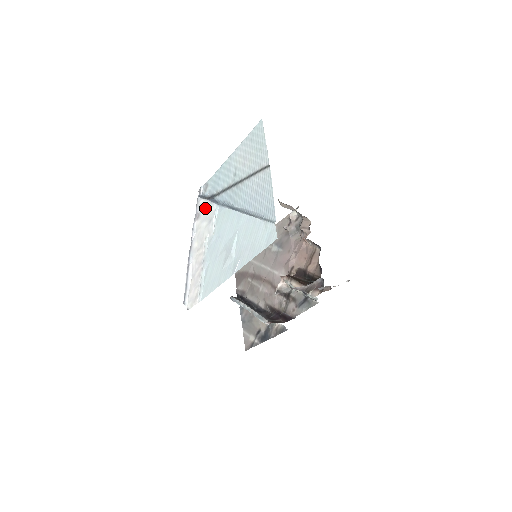
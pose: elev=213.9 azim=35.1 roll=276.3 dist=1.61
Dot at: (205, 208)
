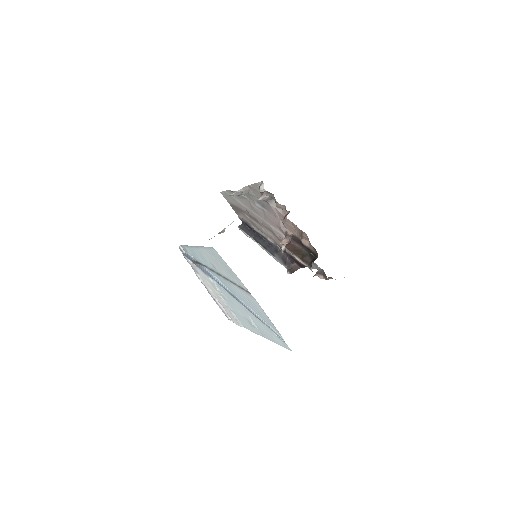
Dot at: (200, 272)
